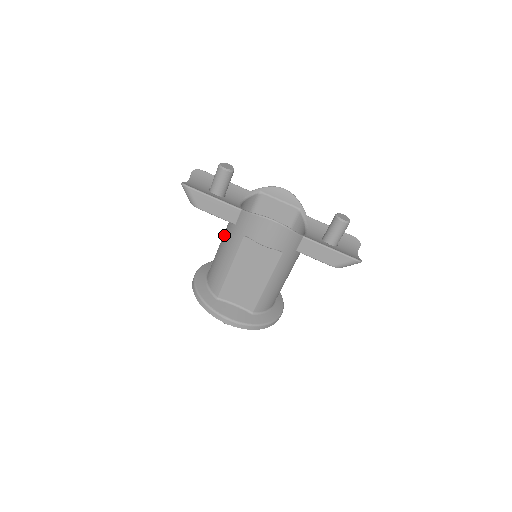
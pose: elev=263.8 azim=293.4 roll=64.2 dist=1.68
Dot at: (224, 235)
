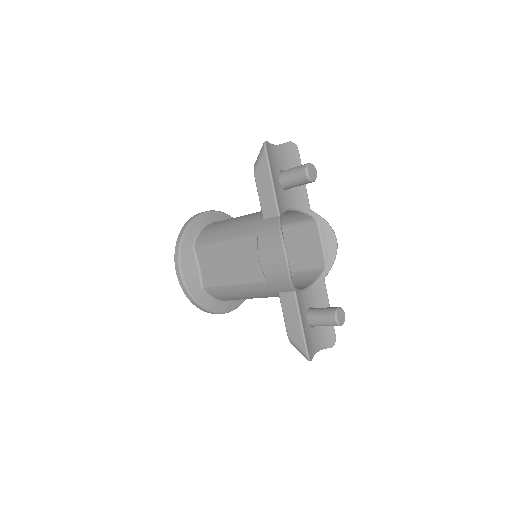
Dot at: (251, 214)
